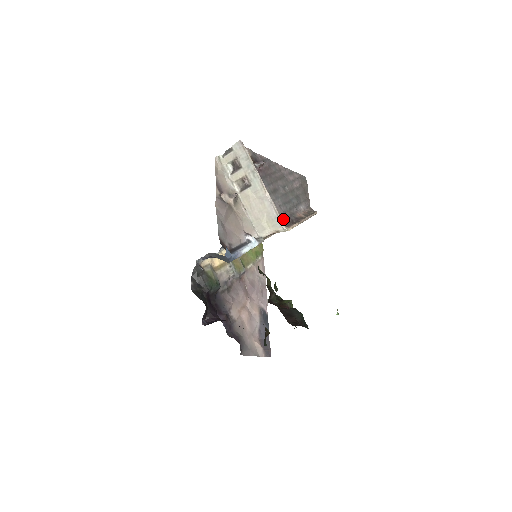
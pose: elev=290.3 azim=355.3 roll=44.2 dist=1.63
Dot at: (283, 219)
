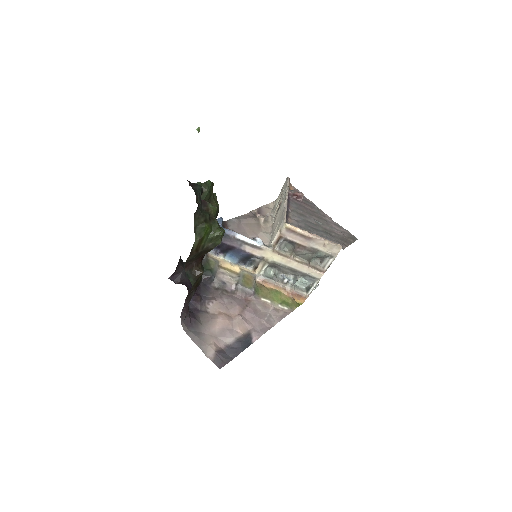
Dot at: occluded
